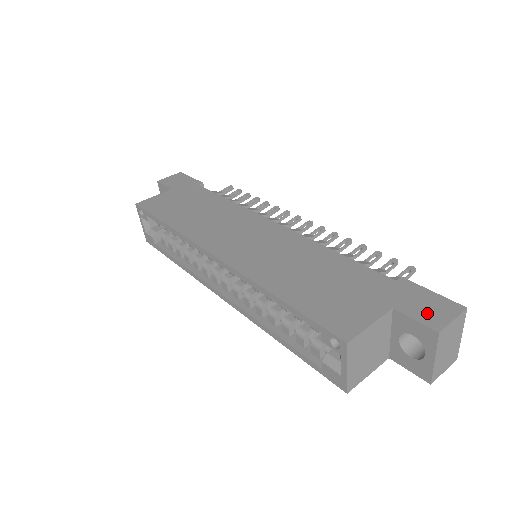
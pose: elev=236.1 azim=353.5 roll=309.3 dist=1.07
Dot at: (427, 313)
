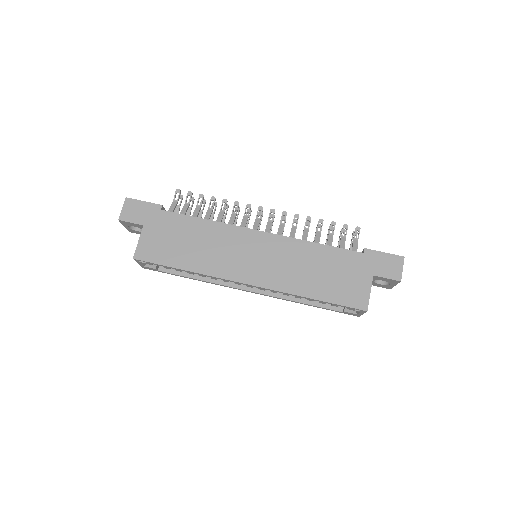
Dot at: (390, 271)
